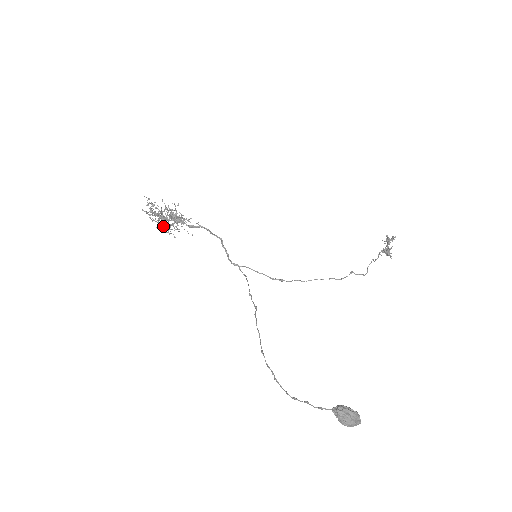
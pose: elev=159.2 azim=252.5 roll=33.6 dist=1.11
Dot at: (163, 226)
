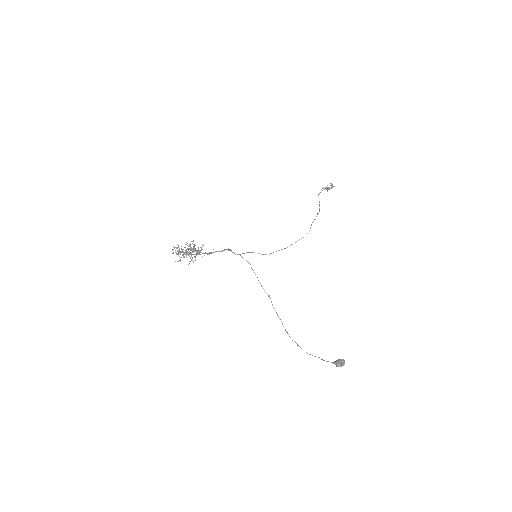
Dot at: (186, 256)
